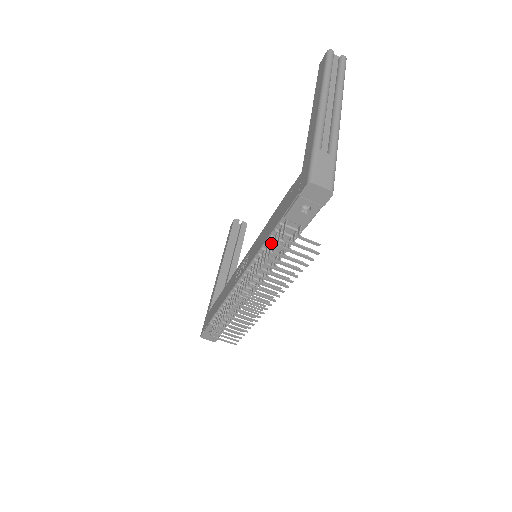
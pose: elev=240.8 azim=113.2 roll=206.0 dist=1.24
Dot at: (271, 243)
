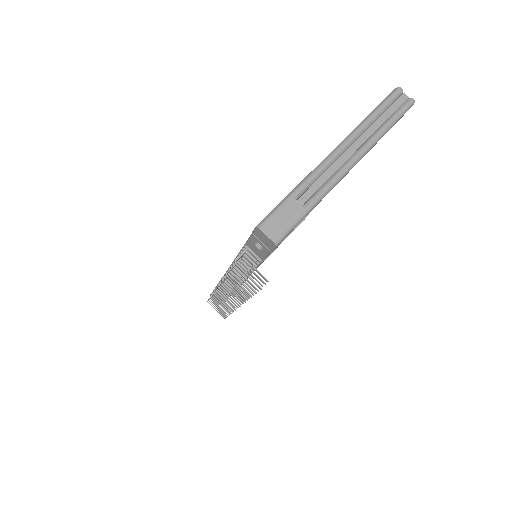
Dot at: occluded
